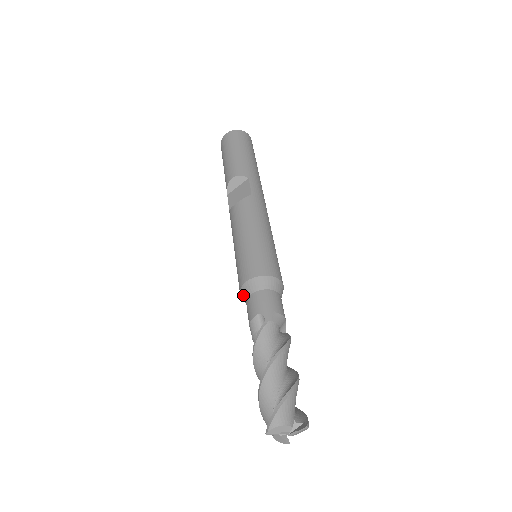
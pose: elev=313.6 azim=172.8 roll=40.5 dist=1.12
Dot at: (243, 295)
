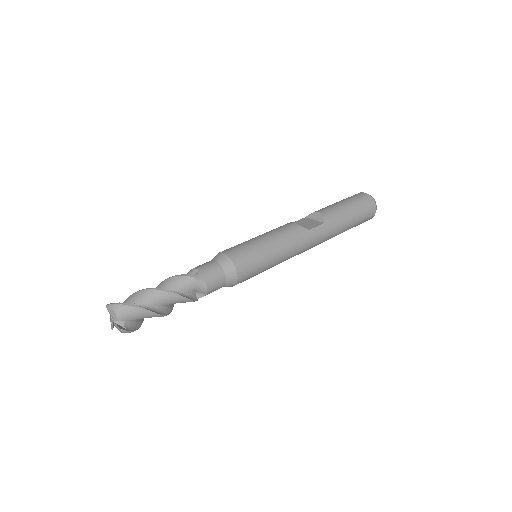
Dot at: (214, 257)
